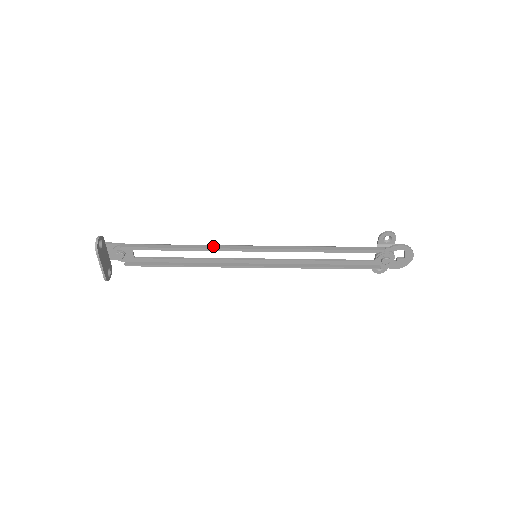
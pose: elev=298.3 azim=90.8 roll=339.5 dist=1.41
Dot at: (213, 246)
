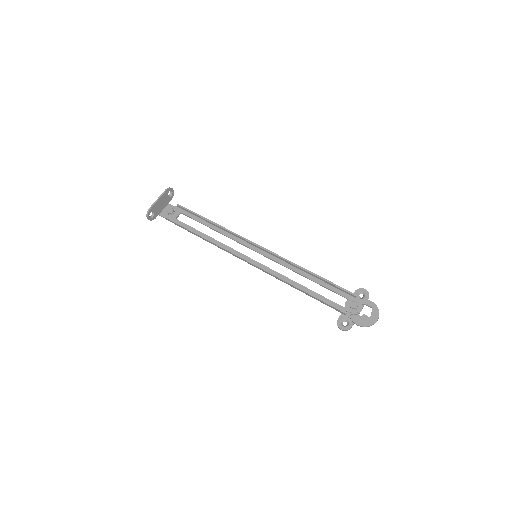
Dot at: (234, 233)
